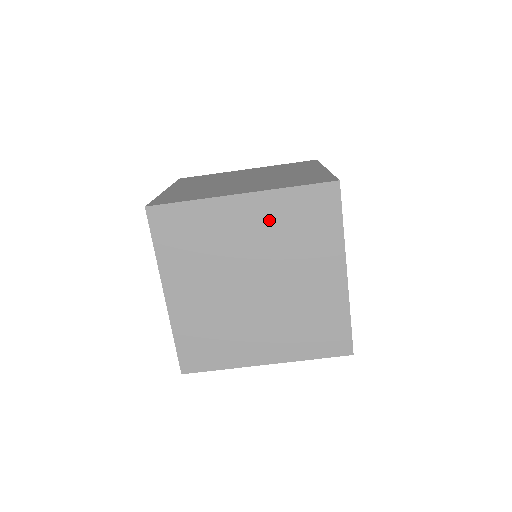
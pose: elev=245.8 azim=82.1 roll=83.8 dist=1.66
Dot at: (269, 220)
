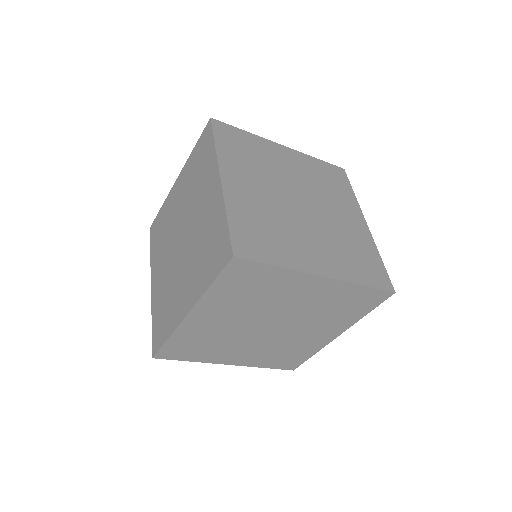
Dot at: (324, 297)
